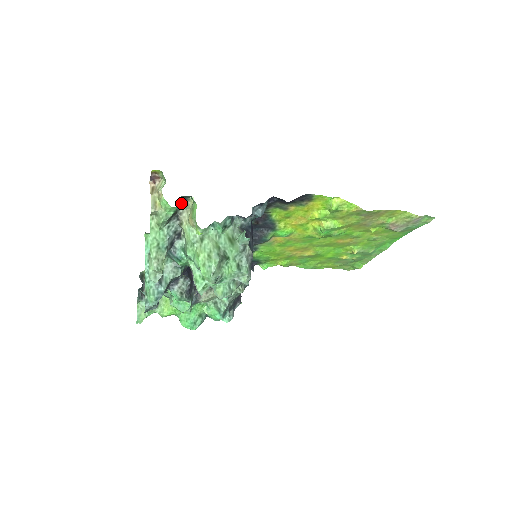
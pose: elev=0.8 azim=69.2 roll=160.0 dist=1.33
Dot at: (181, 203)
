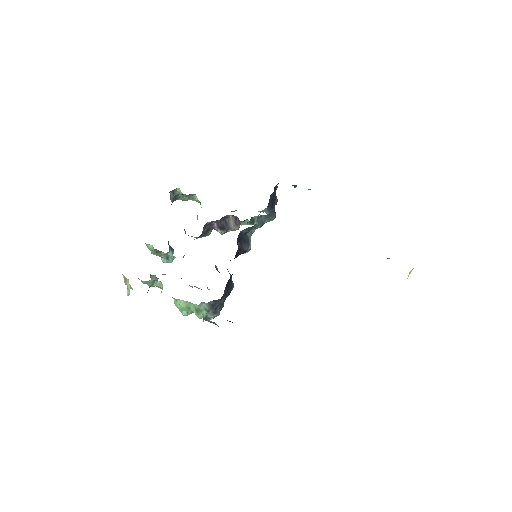
Dot at: (155, 281)
